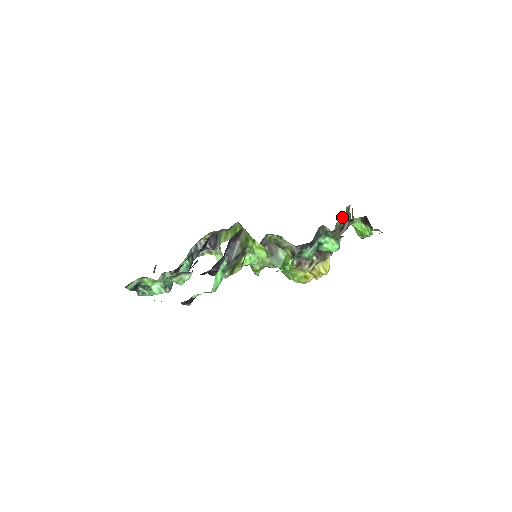
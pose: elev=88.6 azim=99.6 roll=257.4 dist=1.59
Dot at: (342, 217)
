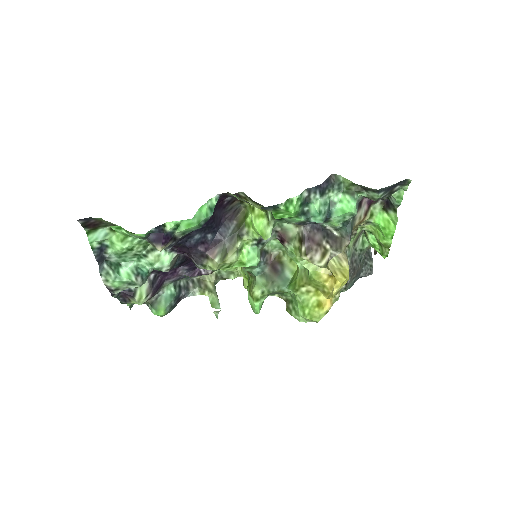
Dot at: (361, 241)
